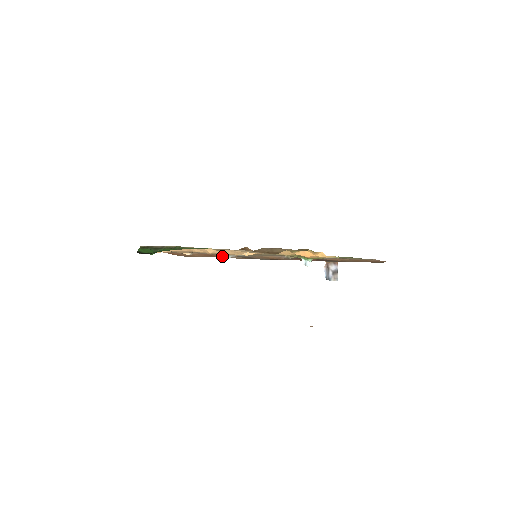
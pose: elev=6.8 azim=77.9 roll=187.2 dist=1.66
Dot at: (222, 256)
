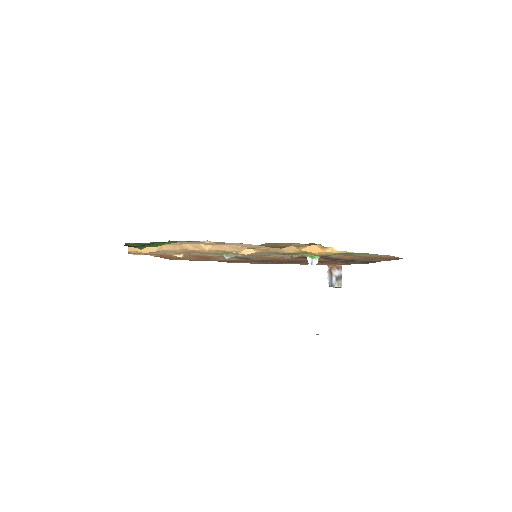
Dot at: (217, 258)
